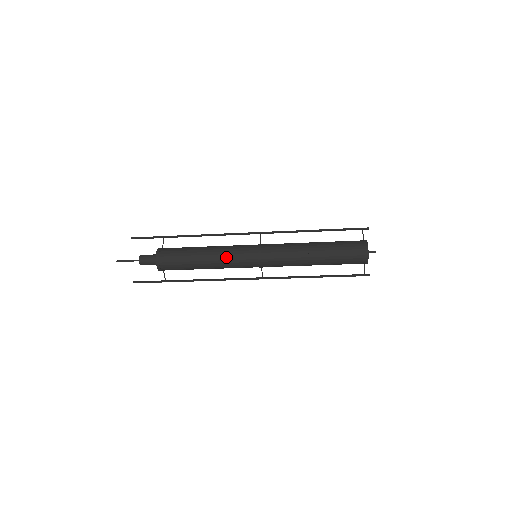
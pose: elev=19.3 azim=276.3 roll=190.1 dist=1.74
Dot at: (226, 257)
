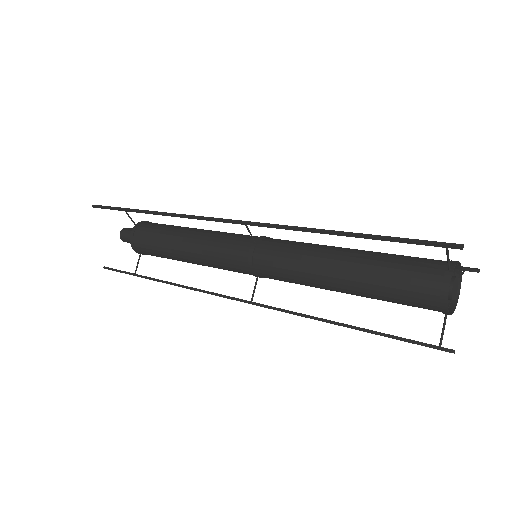
Dot at: occluded
